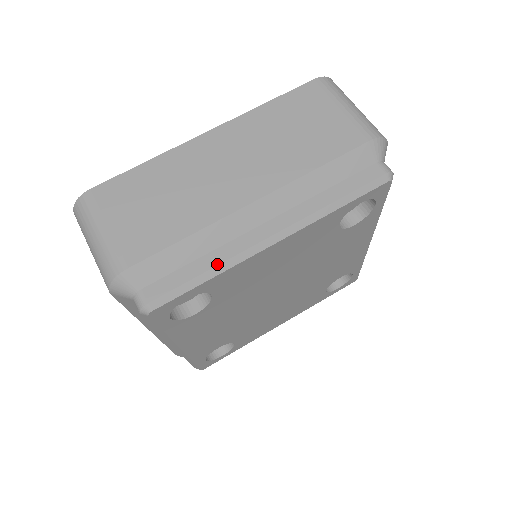
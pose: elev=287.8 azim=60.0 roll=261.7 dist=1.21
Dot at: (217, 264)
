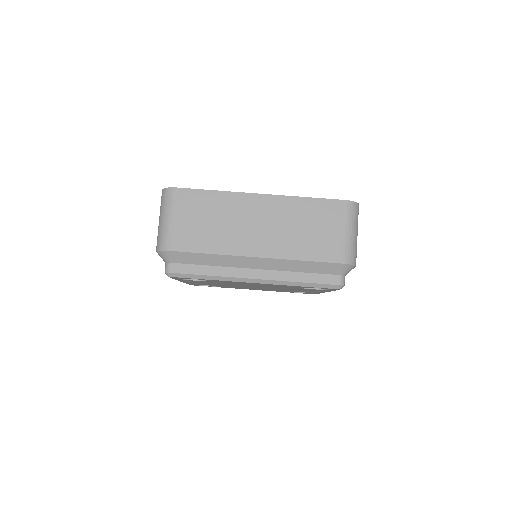
Dot at: (217, 275)
